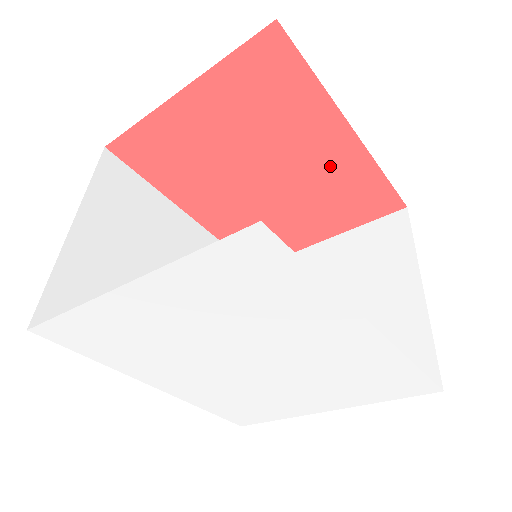
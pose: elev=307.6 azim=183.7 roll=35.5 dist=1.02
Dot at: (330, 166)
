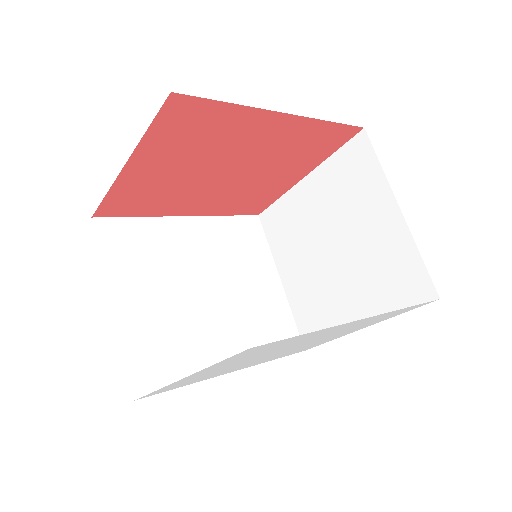
Dot at: (280, 140)
